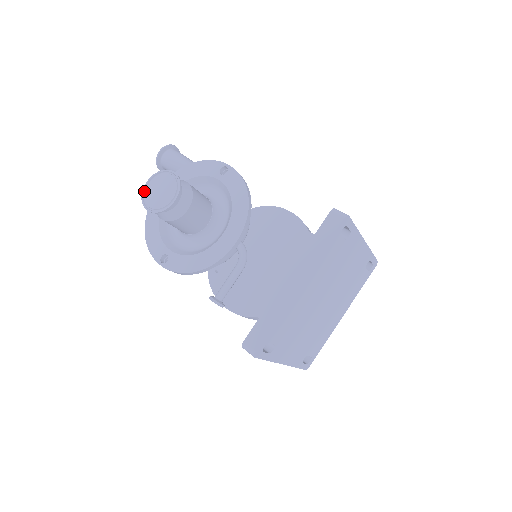
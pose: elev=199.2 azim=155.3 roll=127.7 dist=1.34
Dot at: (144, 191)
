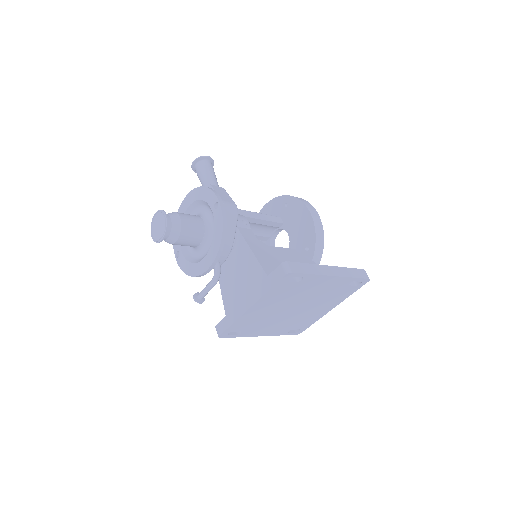
Dot at: (153, 220)
